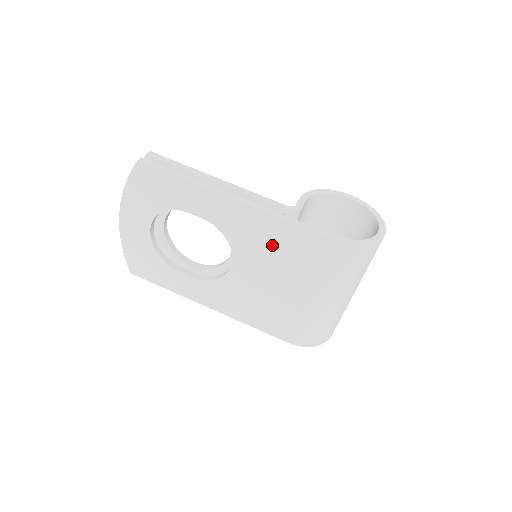
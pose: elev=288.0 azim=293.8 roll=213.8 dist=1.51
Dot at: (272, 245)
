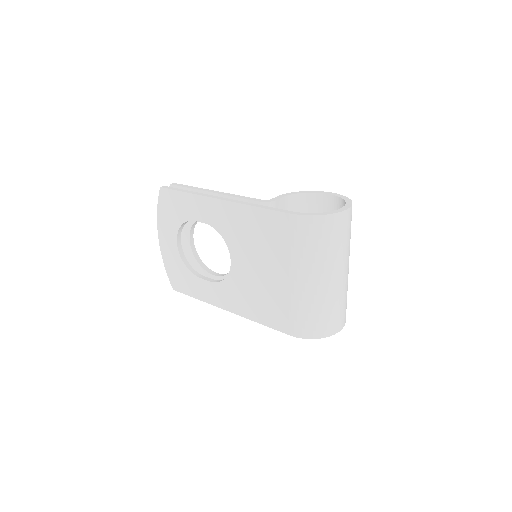
Dot at: (251, 233)
